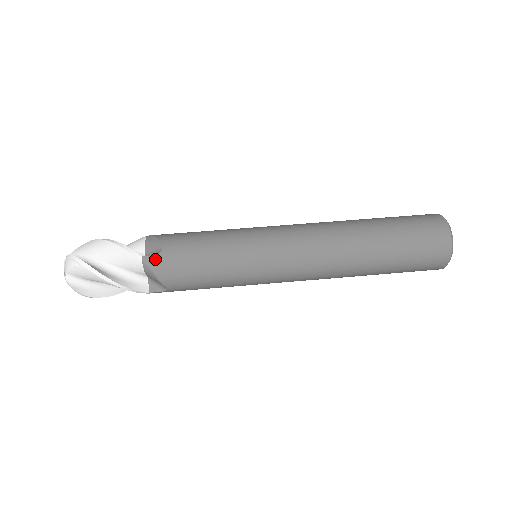
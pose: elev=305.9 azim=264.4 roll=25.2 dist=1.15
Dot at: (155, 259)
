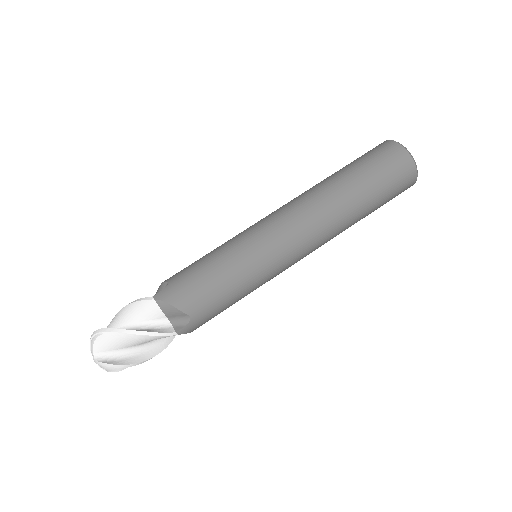
Dot at: (188, 327)
